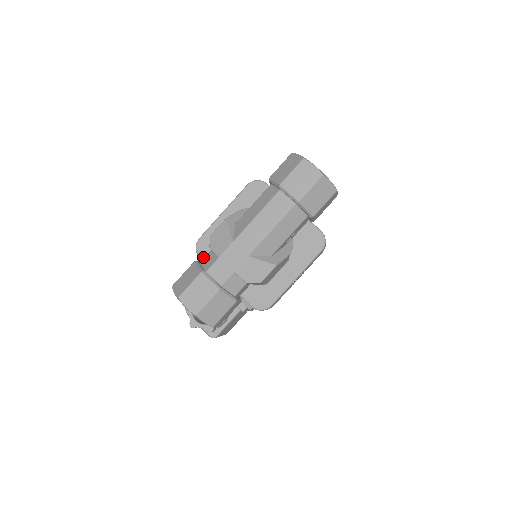
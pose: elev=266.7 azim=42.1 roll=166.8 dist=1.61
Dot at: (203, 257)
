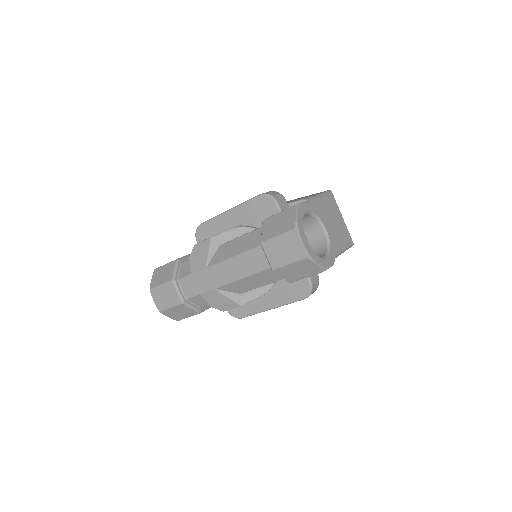
Dot at: occluded
